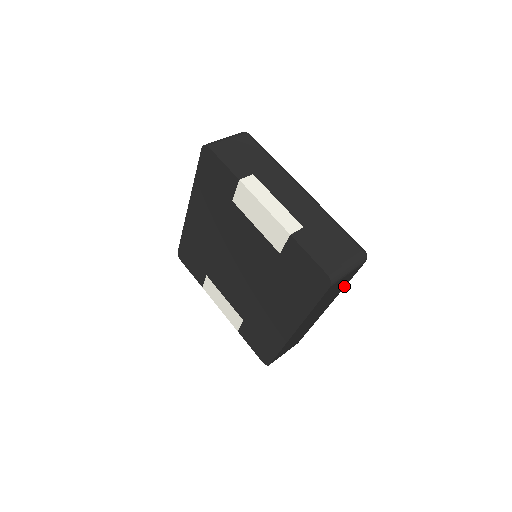
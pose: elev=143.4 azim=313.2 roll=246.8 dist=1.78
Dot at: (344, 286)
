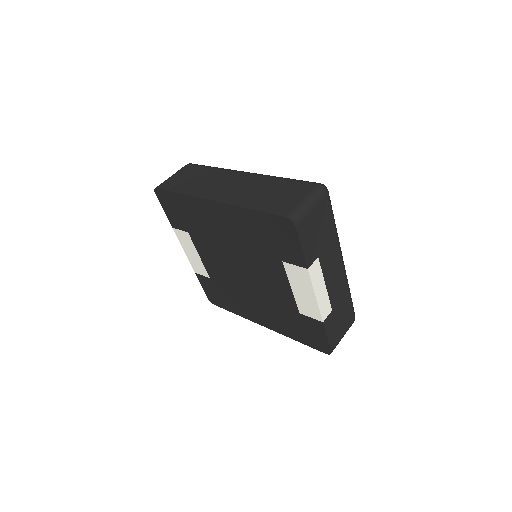
Dot at: occluded
